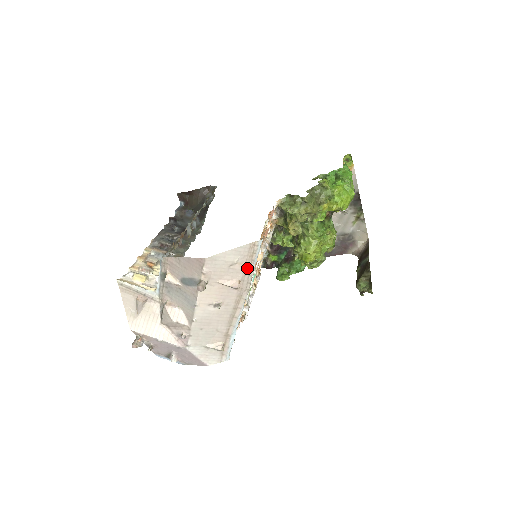
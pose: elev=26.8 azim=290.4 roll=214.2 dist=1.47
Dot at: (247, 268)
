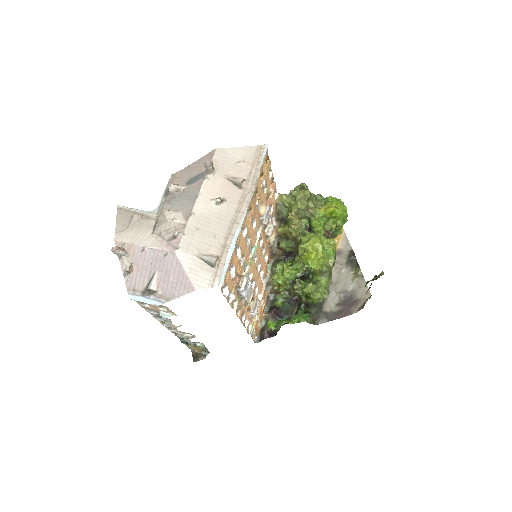
Dot at: (253, 168)
